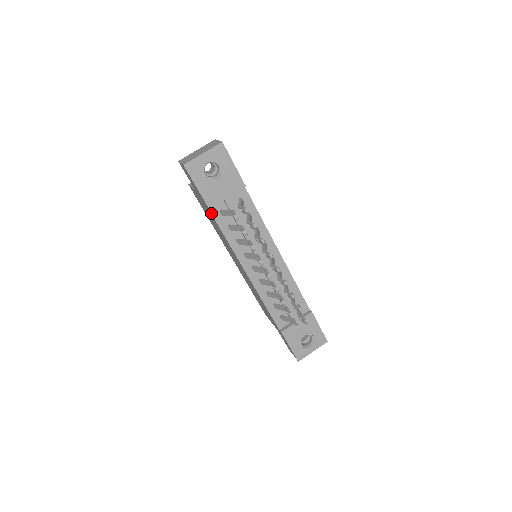
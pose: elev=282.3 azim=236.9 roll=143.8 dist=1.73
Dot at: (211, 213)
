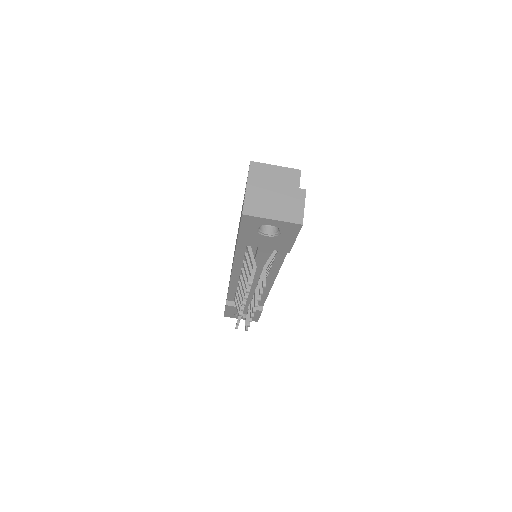
Dot at: occluded
